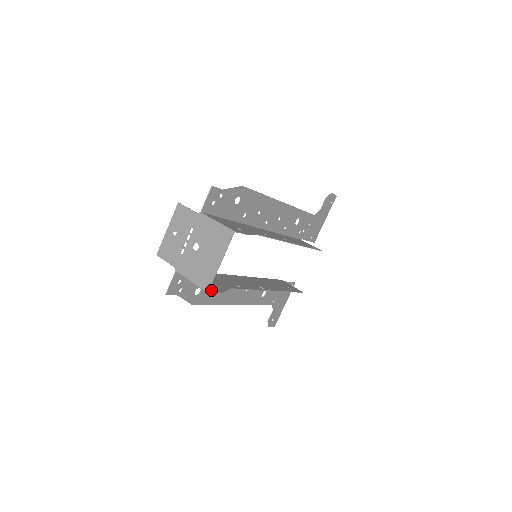
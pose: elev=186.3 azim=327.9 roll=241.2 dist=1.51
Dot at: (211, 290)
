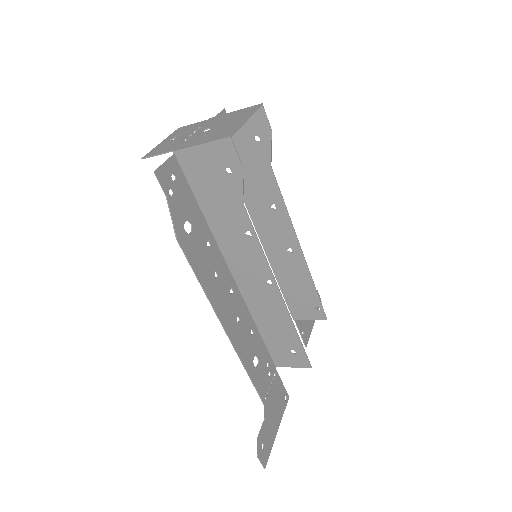
Dot at: (231, 150)
